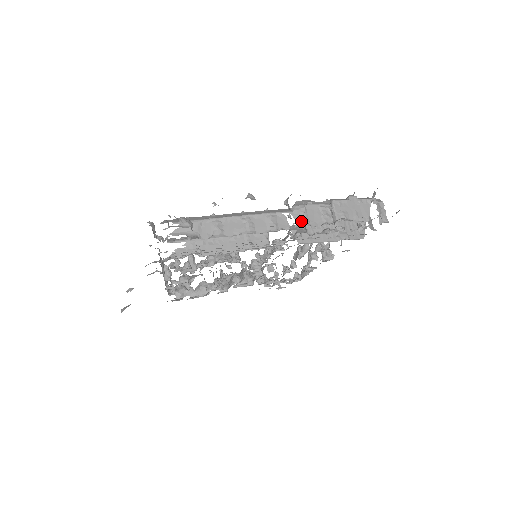
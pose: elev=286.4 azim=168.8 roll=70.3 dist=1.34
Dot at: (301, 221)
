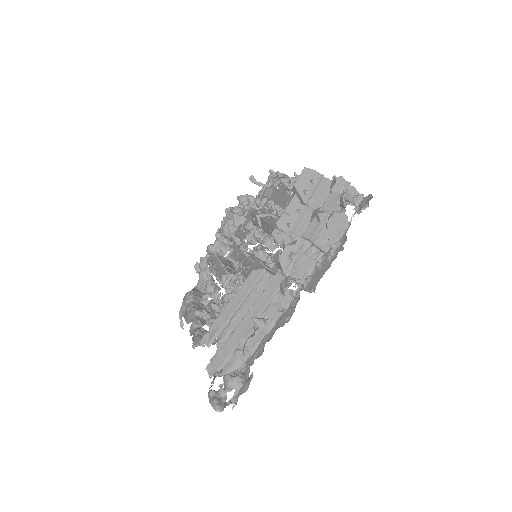
Dot at: occluded
